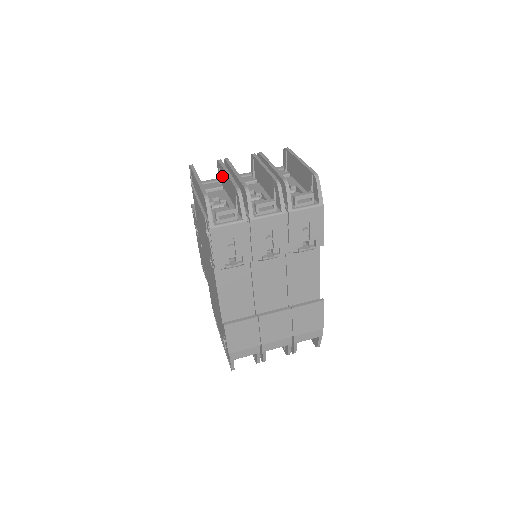
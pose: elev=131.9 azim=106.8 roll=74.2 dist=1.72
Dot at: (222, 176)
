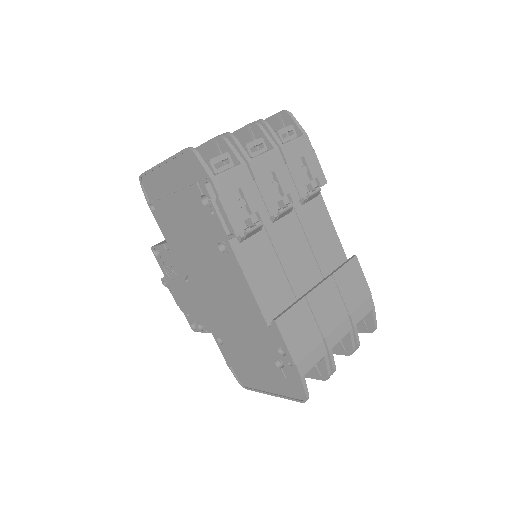
Dot at: occluded
